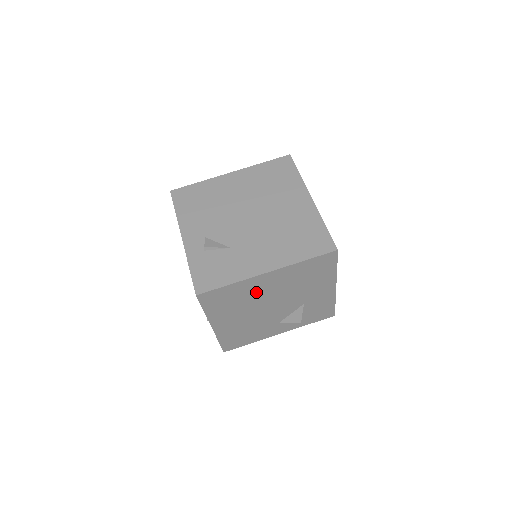
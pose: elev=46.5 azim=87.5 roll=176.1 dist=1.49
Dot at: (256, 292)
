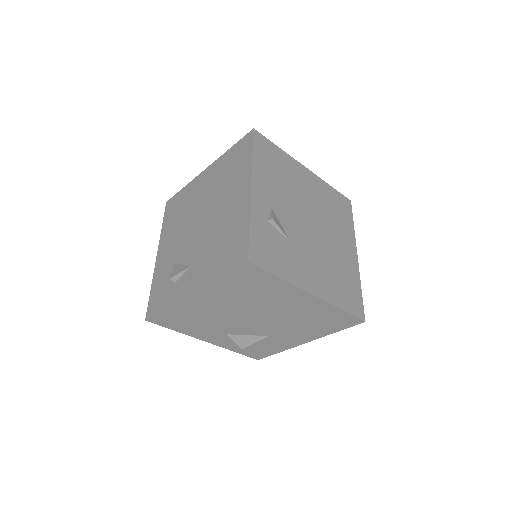
Dot at: (274, 300)
